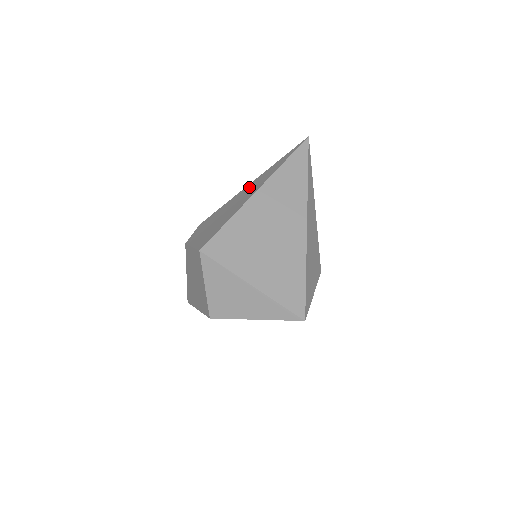
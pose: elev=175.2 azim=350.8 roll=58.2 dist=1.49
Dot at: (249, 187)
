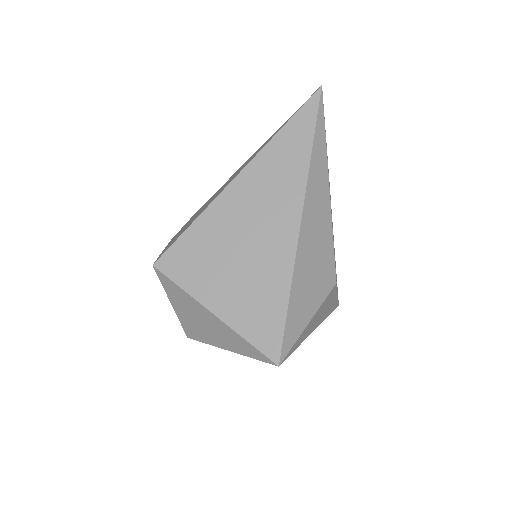
Dot at: (242, 166)
